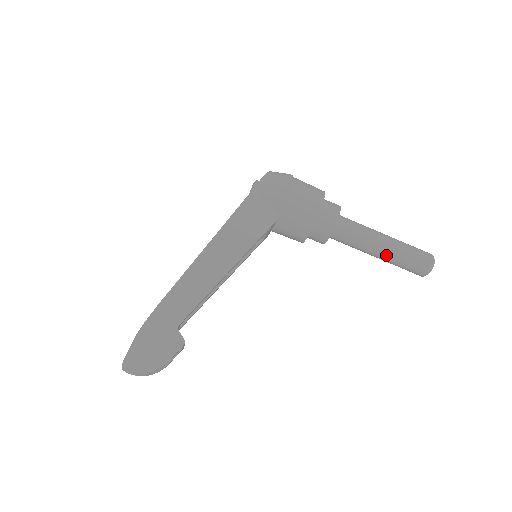
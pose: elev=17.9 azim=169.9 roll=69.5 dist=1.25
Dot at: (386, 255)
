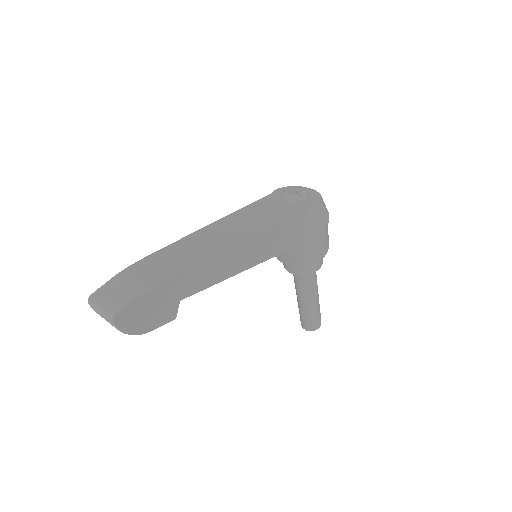
Dot at: (307, 306)
